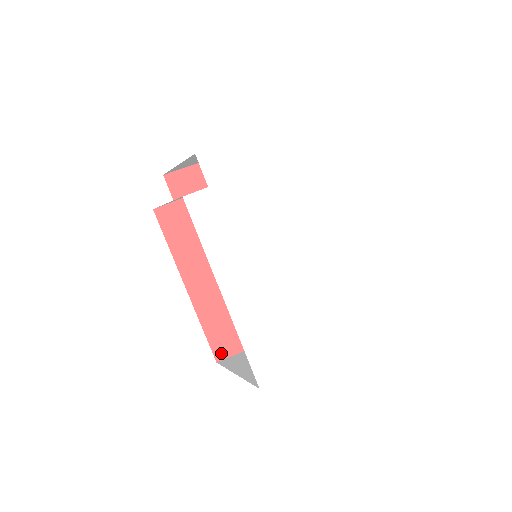
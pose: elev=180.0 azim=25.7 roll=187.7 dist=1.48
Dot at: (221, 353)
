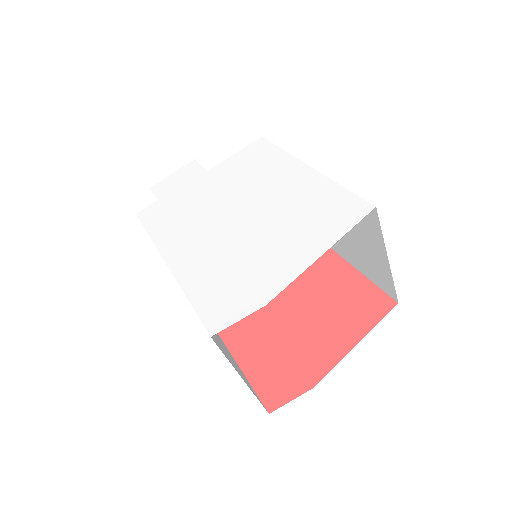
Dot at: (274, 401)
